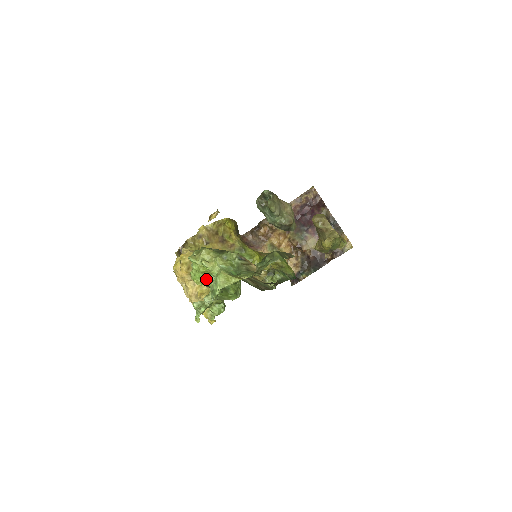
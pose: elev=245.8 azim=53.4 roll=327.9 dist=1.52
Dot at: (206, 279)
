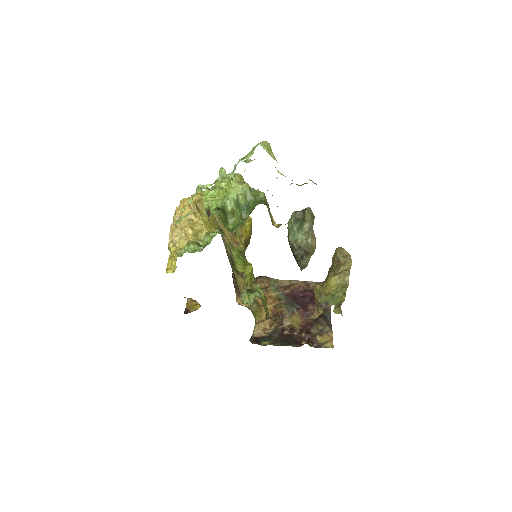
Dot at: (216, 200)
